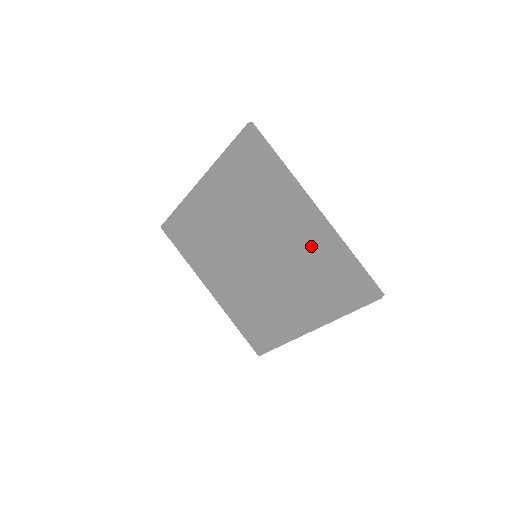
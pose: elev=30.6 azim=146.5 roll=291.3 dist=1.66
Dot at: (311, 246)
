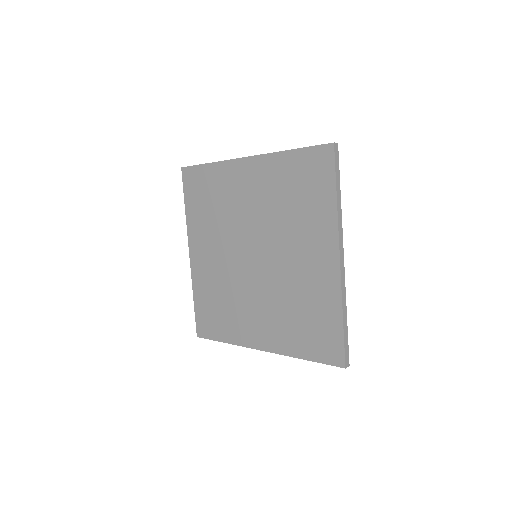
Dot at: (314, 285)
